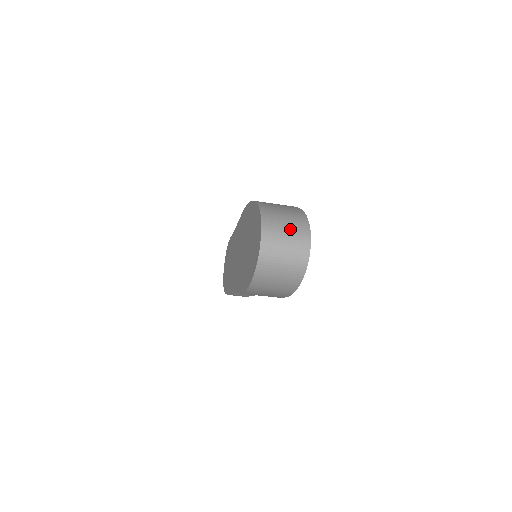
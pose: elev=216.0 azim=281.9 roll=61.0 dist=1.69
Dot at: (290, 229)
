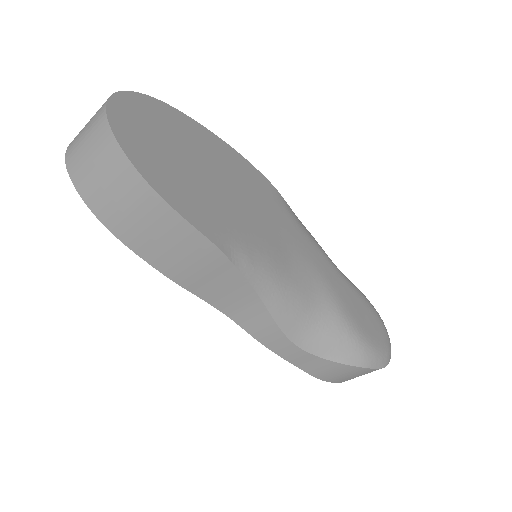
Dot at: occluded
